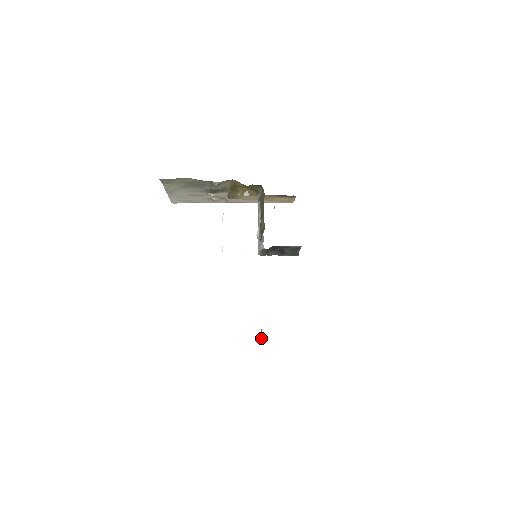
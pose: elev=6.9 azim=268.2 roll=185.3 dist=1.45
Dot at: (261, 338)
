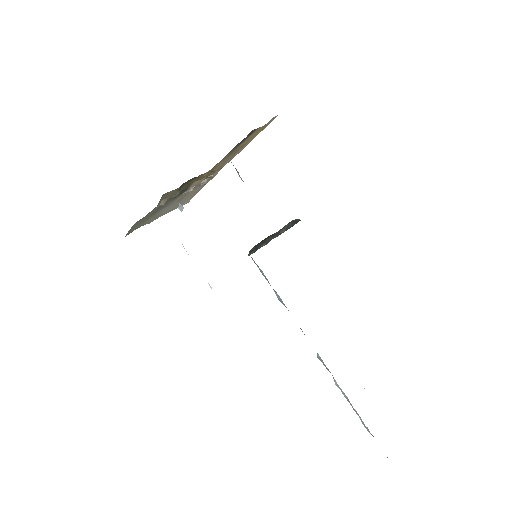
Dot at: occluded
